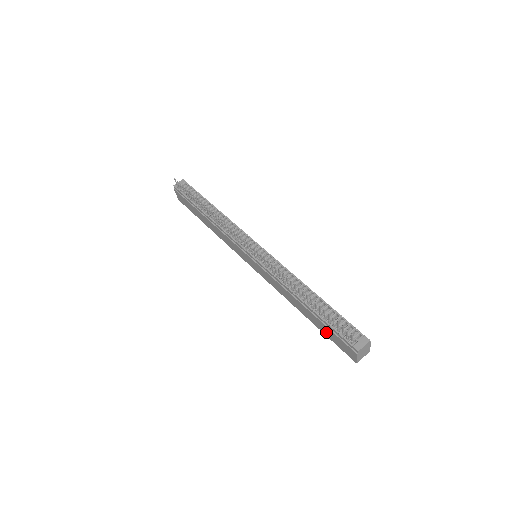
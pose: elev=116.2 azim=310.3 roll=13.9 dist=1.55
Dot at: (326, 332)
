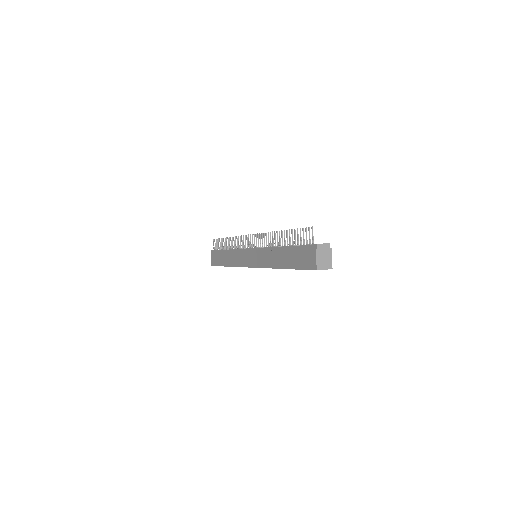
Dot at: (296, 262)
